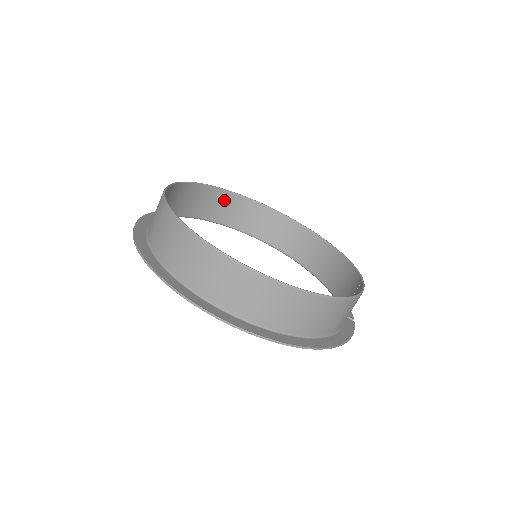
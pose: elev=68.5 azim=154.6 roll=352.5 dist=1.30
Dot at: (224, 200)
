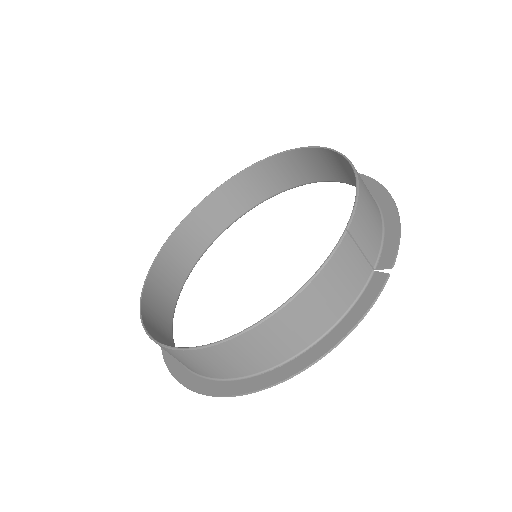
Dot at: (246, 182)
